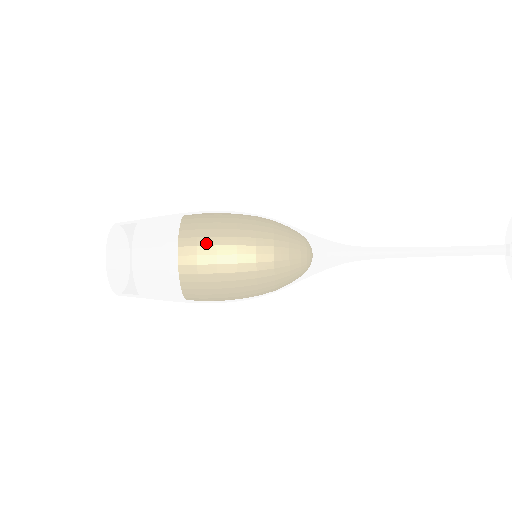
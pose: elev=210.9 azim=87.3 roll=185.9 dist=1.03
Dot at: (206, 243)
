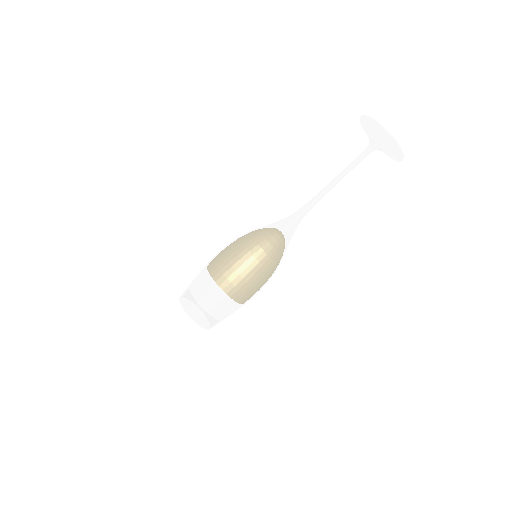
Dot at: (223, 265)
